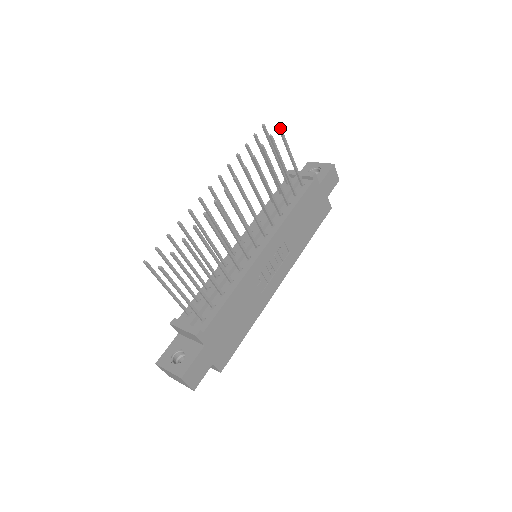
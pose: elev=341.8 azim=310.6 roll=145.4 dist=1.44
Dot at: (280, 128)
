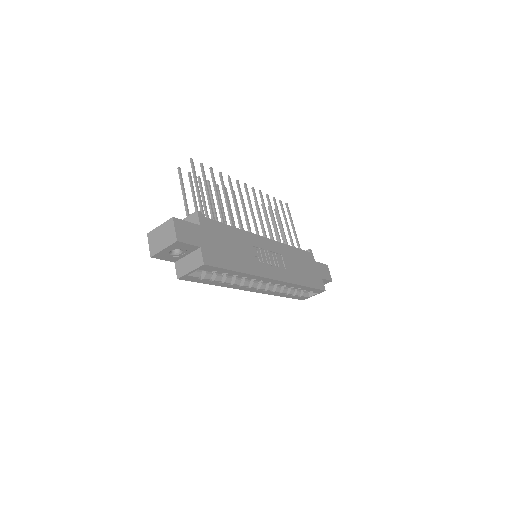
Dot at: (287, 205)
